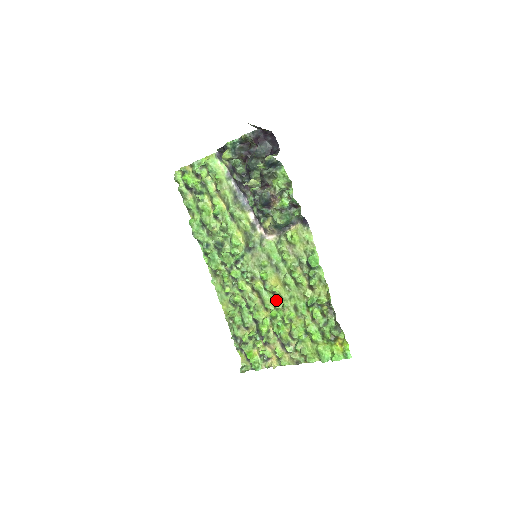
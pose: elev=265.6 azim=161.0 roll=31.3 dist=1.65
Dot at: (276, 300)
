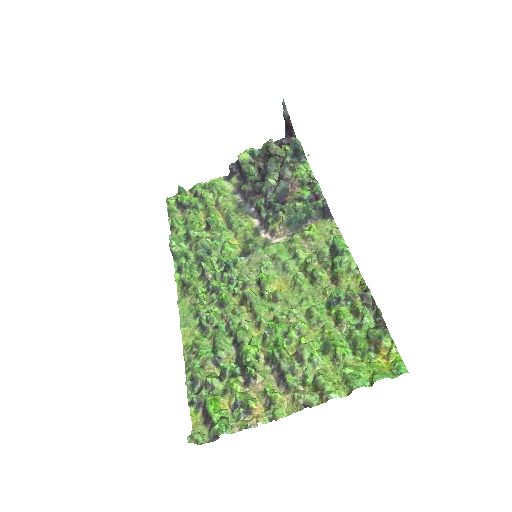
Dot at: (277, 309)
